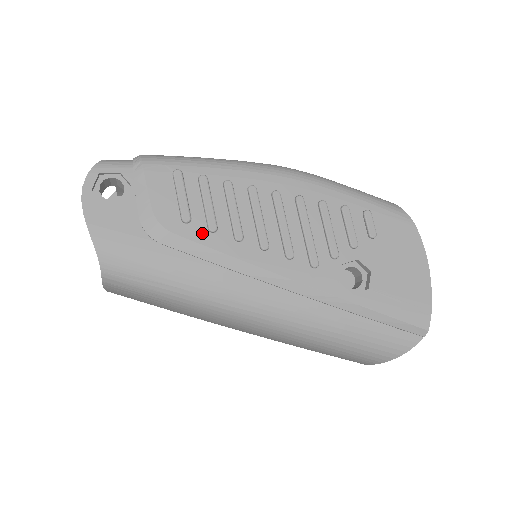
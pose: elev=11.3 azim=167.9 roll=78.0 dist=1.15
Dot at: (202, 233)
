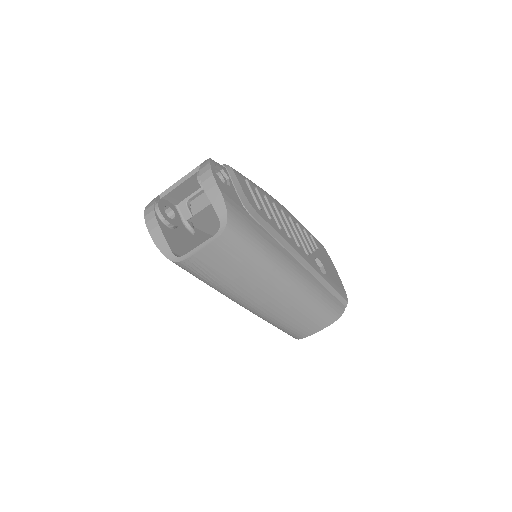
Dot at: (267, 218)
